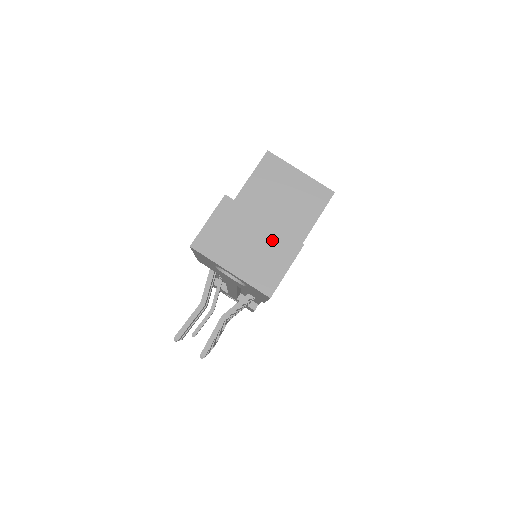
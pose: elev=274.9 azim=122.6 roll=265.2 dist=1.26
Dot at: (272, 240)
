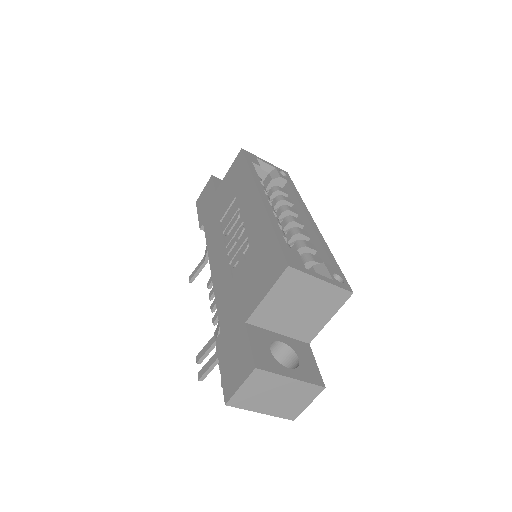
Dot at: (298, 390)
